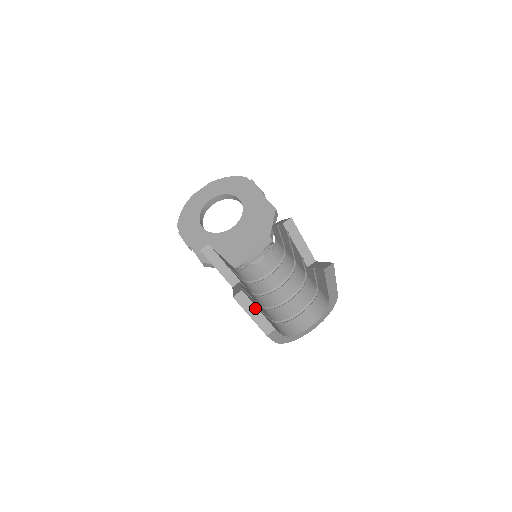
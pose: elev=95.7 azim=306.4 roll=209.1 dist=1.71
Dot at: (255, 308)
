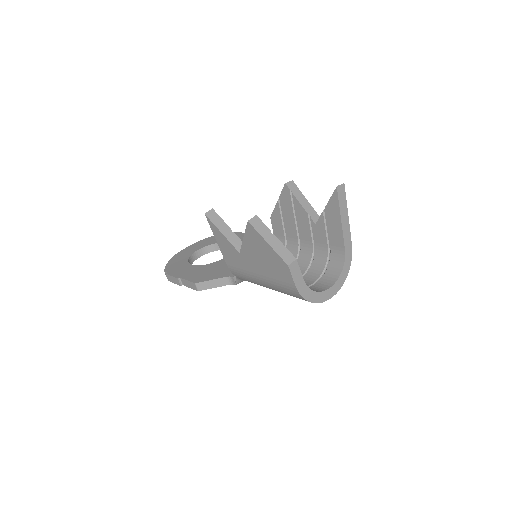
Dot at: (272, 235)
